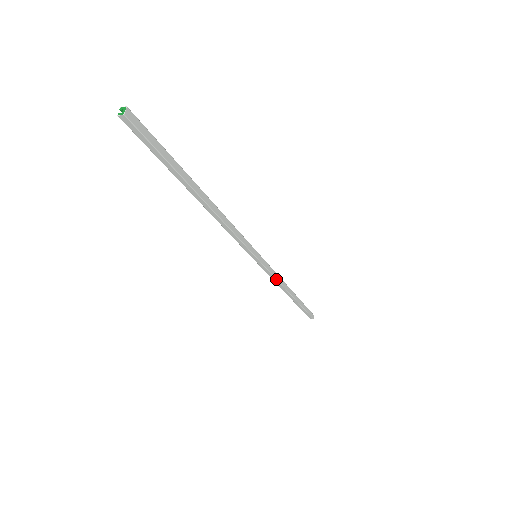
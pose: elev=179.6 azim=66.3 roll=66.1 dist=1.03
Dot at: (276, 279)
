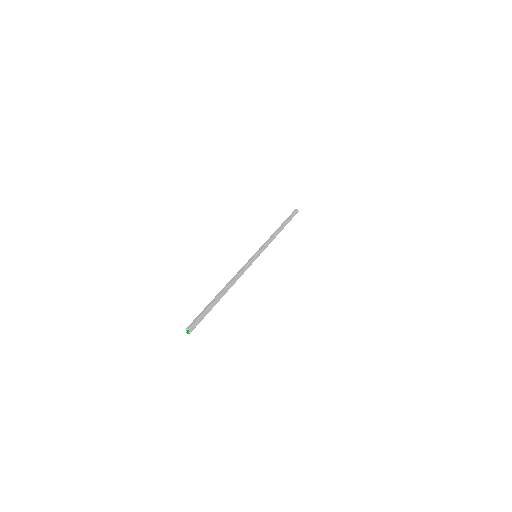
Dot at: occluded
